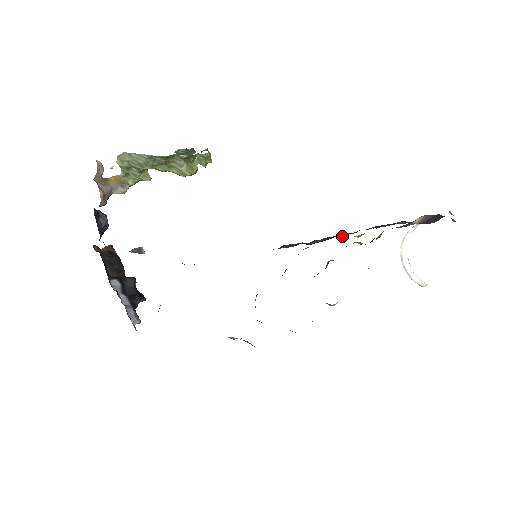
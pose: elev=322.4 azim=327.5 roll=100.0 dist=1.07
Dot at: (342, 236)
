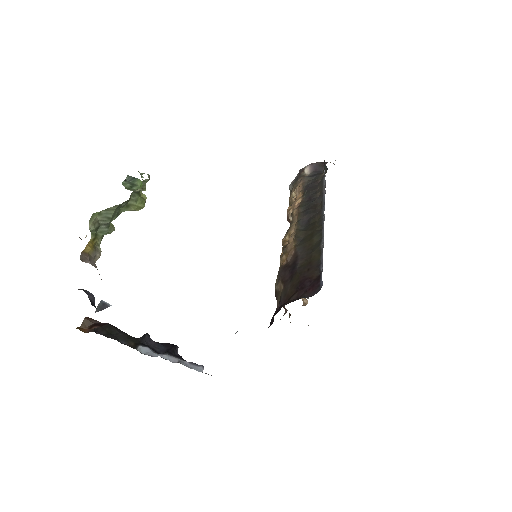
Dot at: (303, 210)
